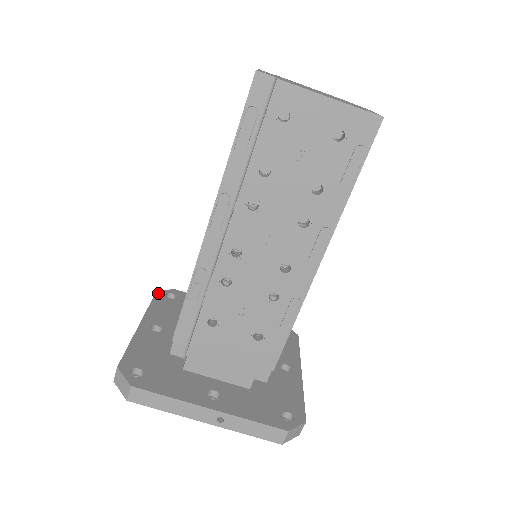
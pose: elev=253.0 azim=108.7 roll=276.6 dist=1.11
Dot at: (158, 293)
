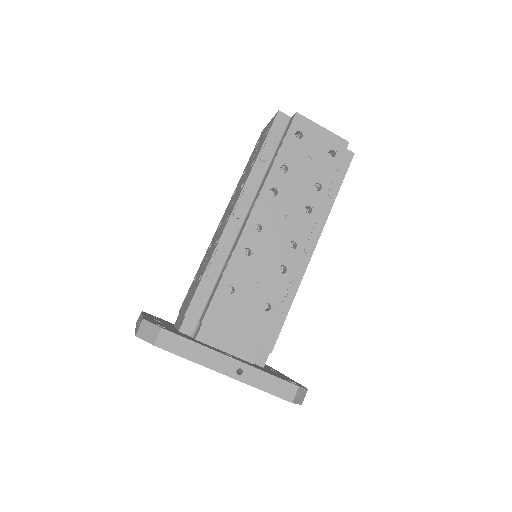
Dot at: (144, 312)
